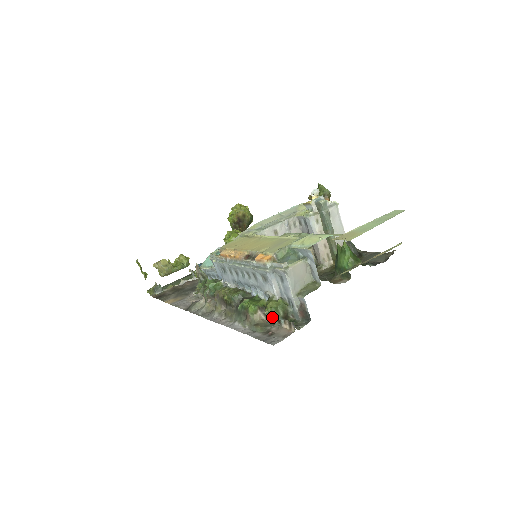
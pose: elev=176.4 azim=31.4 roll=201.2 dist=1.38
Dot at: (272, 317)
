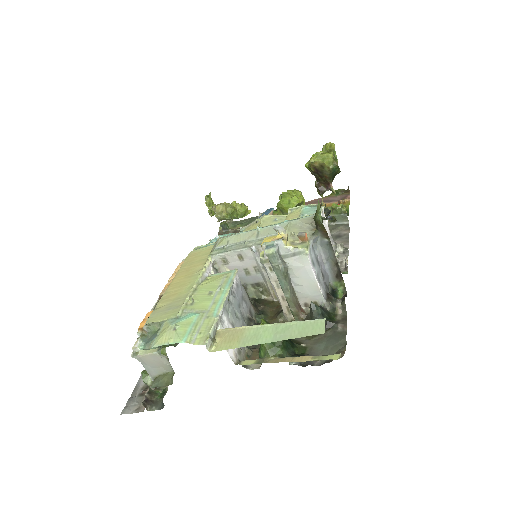
Dot at: occluded
